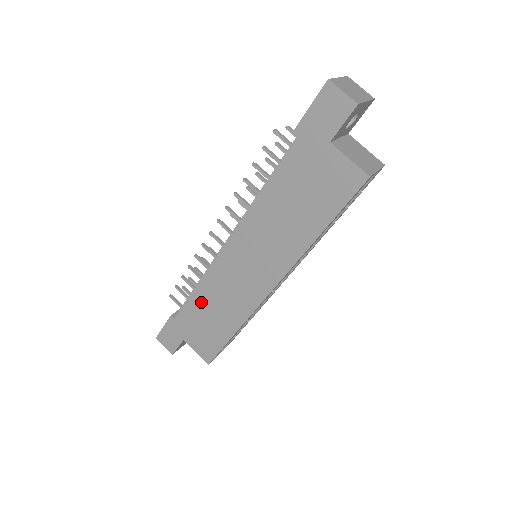
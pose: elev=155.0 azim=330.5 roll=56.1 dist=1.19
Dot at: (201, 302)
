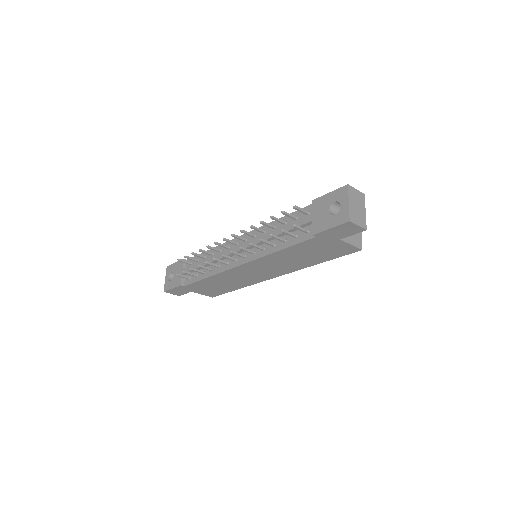
Dot at: (212, 281)
